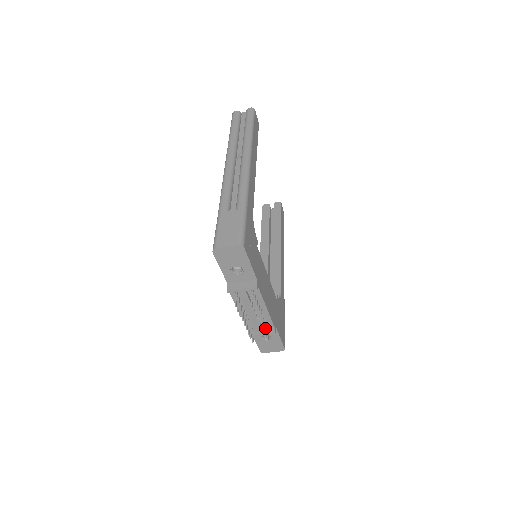
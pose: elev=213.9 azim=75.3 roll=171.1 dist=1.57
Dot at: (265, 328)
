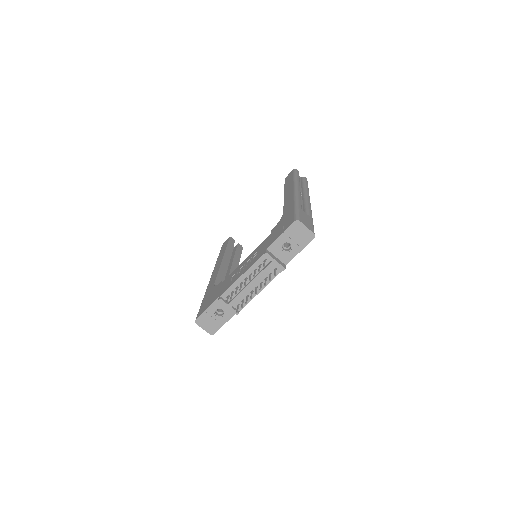
Dot at: occluded
